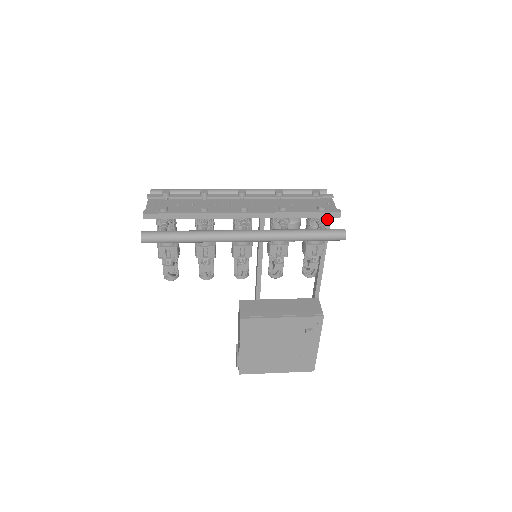
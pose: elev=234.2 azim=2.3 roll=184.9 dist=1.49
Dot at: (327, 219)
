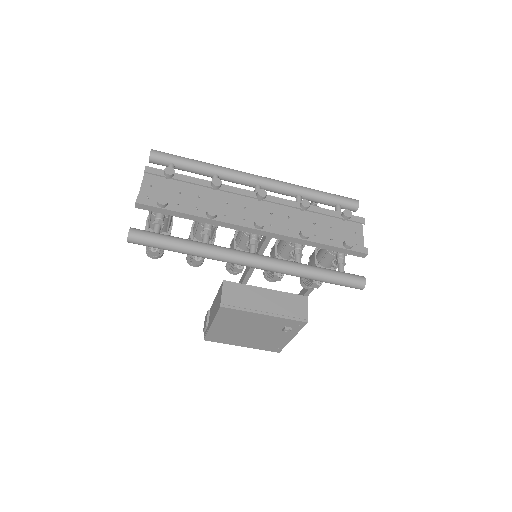
Dot at: occluded
